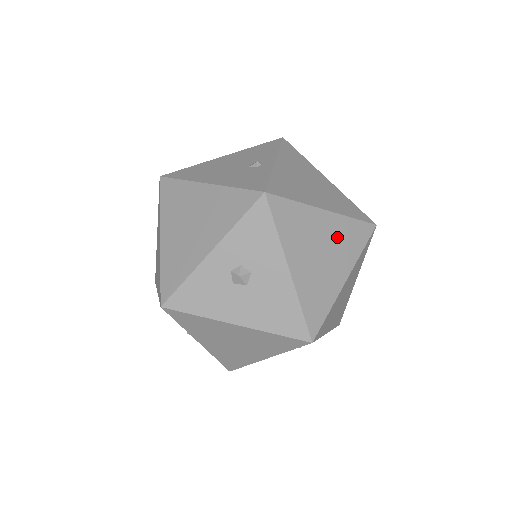
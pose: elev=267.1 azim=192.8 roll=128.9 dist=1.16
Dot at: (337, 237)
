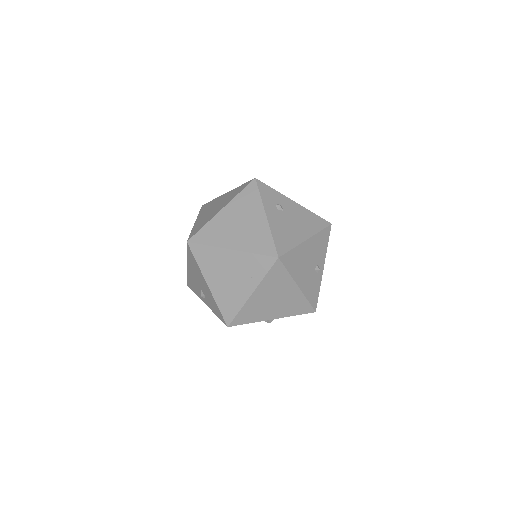
Dot at: occluded
